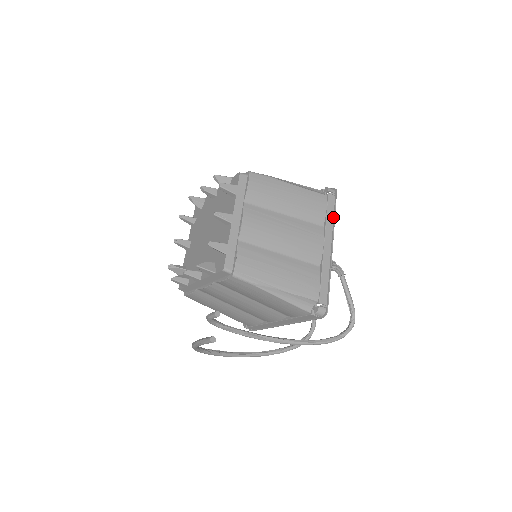
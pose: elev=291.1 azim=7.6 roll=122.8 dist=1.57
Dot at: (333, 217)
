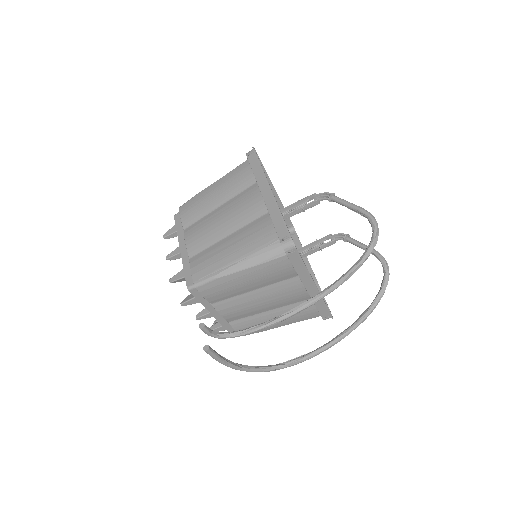
Dot at: (260, 167)
